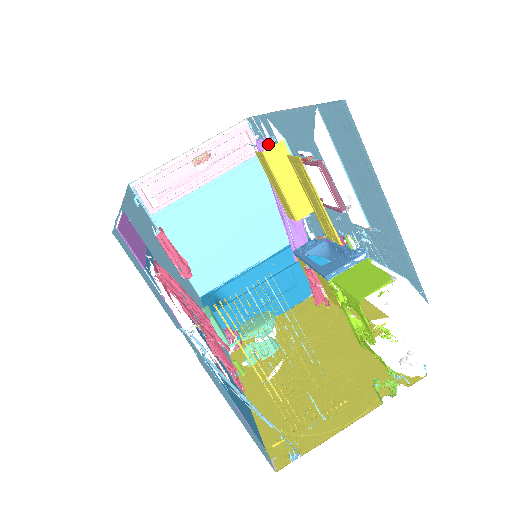
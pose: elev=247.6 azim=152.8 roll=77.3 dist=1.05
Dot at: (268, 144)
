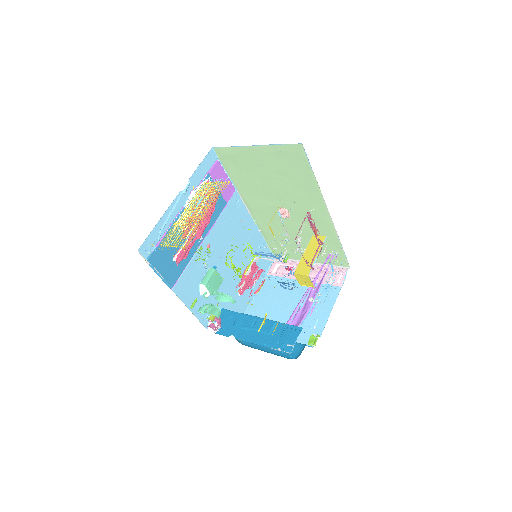
Dot at: (332, 258)
